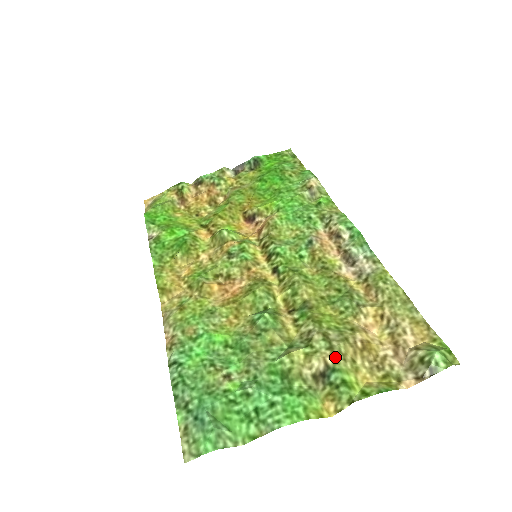
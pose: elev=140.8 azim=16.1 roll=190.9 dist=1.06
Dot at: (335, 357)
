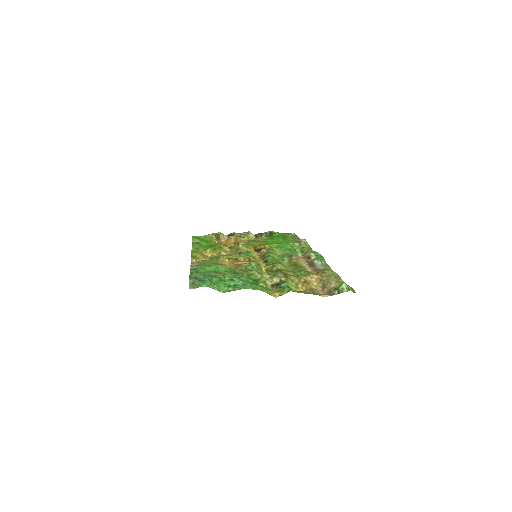
Dot at: (287, 277)
